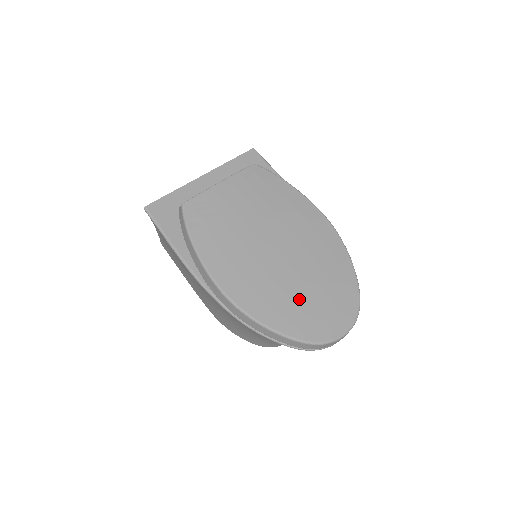
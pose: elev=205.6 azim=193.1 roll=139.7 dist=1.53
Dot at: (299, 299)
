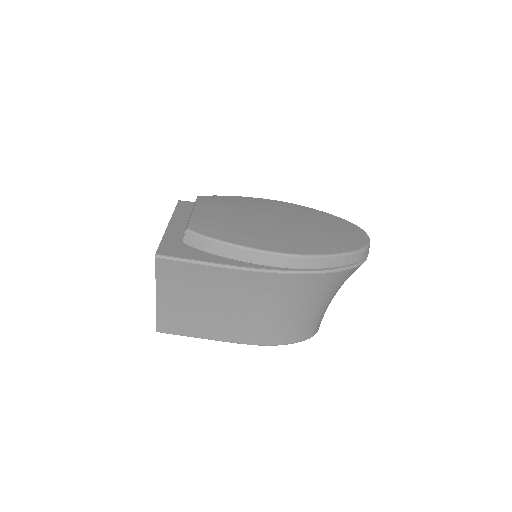
Dot at: (325, 234)
